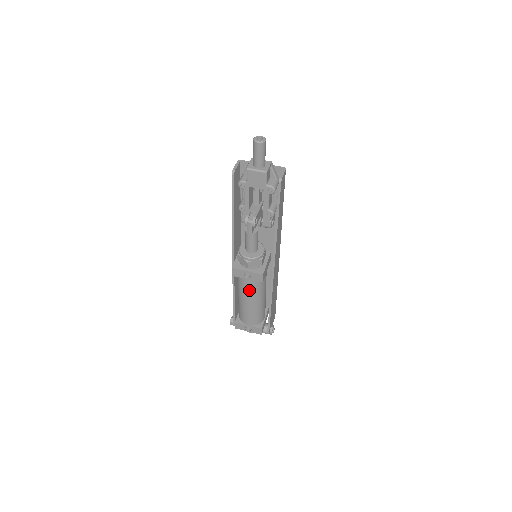
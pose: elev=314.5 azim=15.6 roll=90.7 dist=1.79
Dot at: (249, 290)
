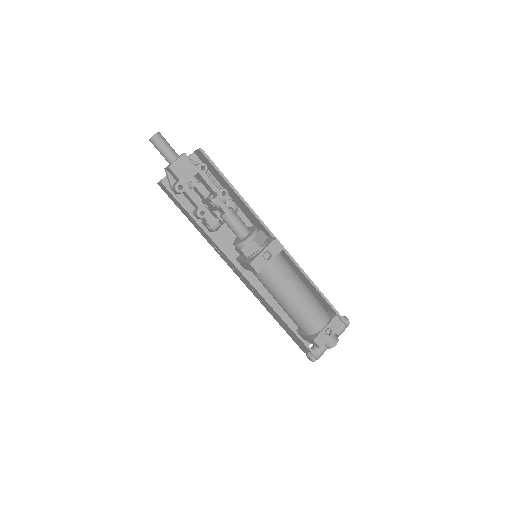
Dot at: (285, 276)
